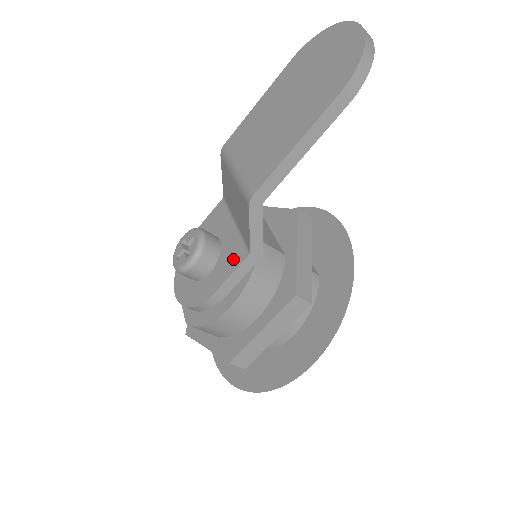
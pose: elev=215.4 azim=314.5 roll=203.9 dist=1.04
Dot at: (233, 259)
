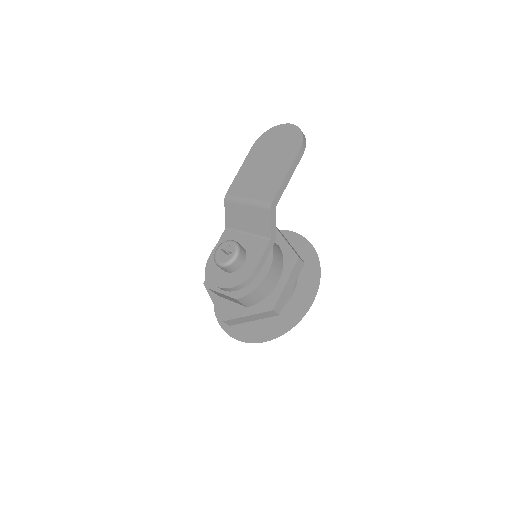
Dot at: (259, 247)
